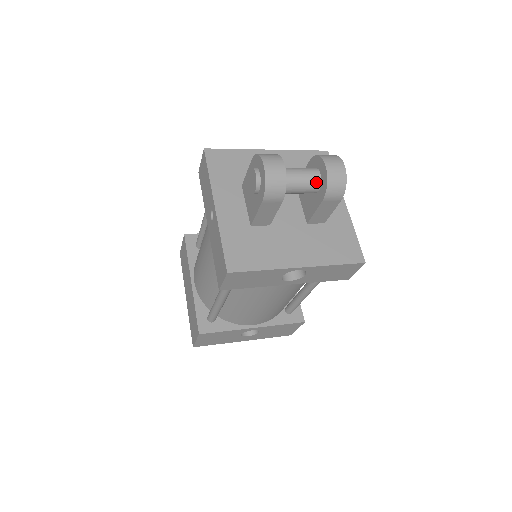
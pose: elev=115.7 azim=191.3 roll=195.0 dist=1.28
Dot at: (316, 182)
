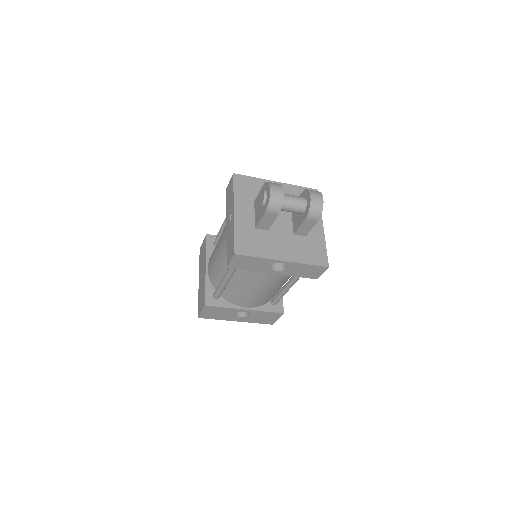
Dot at: (303, 206)
